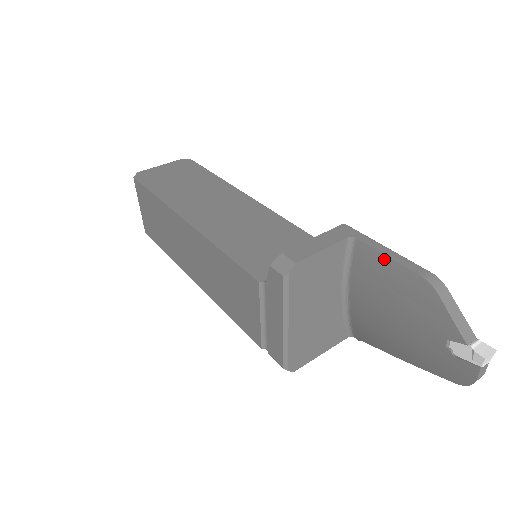
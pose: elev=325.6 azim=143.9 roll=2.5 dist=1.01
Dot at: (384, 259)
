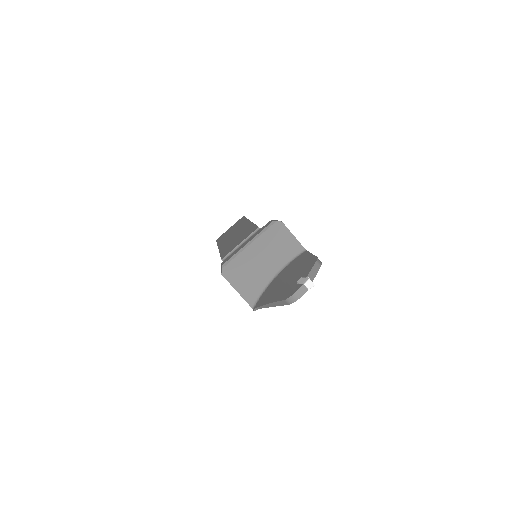
Dot at: (309, 254)
